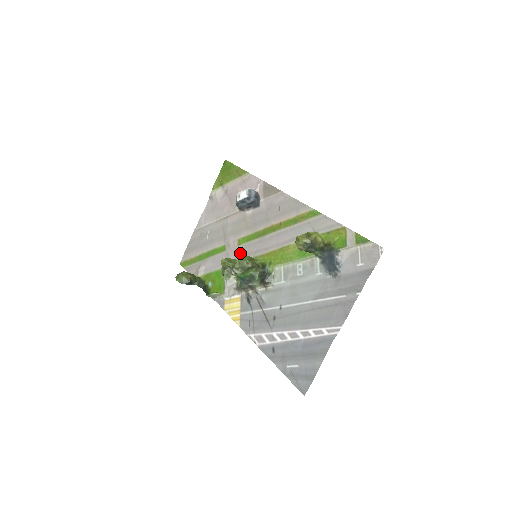
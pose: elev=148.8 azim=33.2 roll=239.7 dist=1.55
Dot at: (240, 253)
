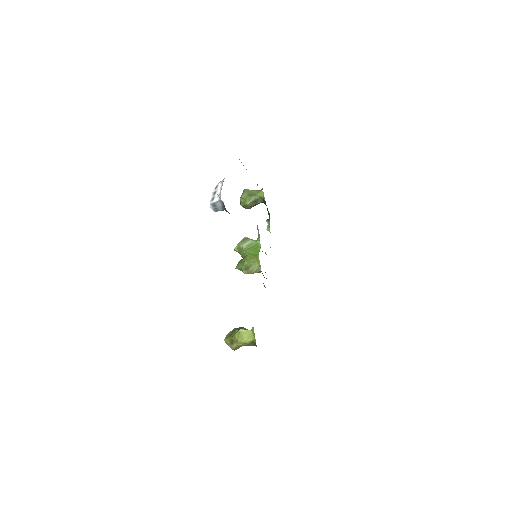
Dot at: occluded
